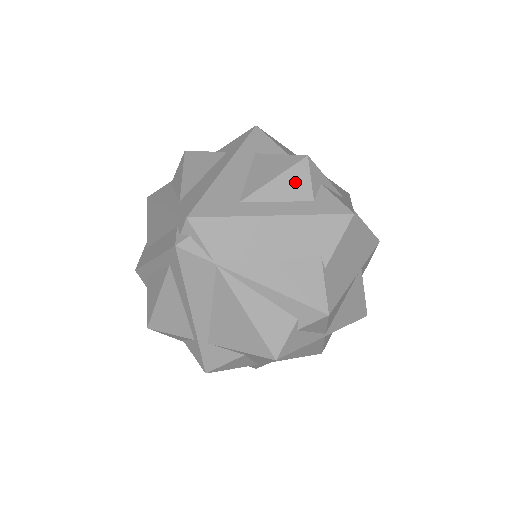
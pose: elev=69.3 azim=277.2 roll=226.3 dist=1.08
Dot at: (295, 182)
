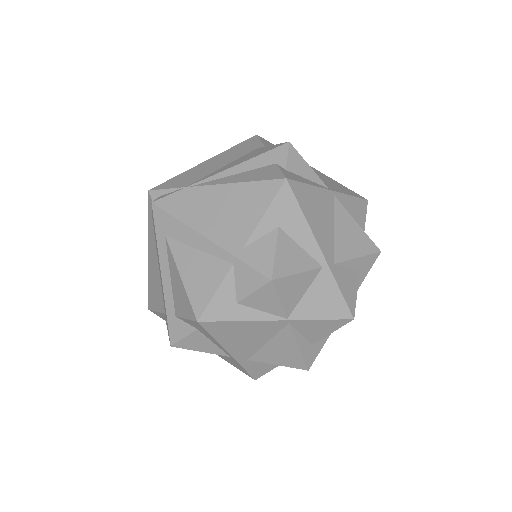
Dot at: occluded
